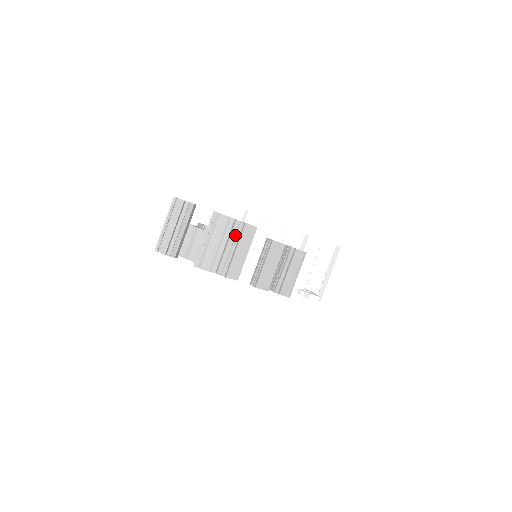
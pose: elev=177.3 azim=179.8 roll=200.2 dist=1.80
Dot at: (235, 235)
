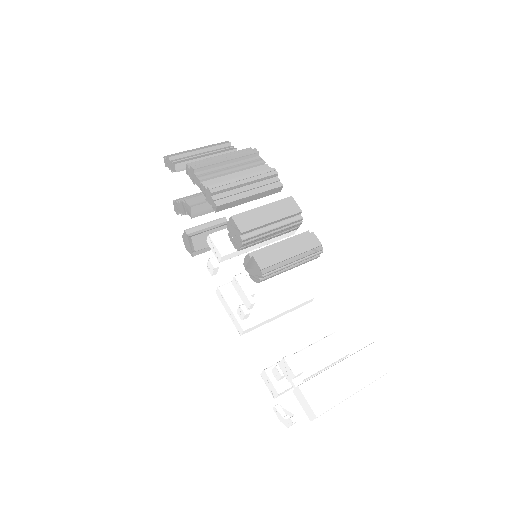
Dot at: (254, 172)
